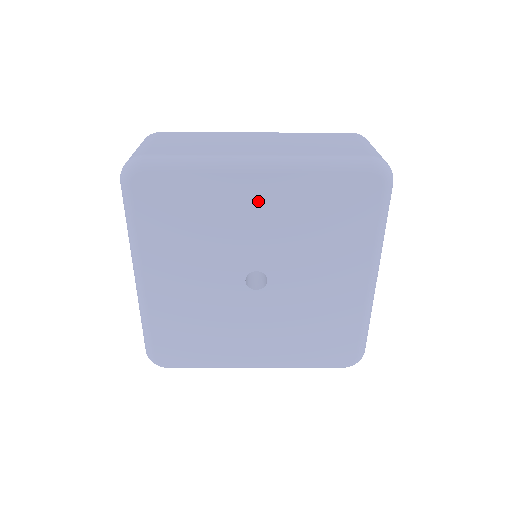
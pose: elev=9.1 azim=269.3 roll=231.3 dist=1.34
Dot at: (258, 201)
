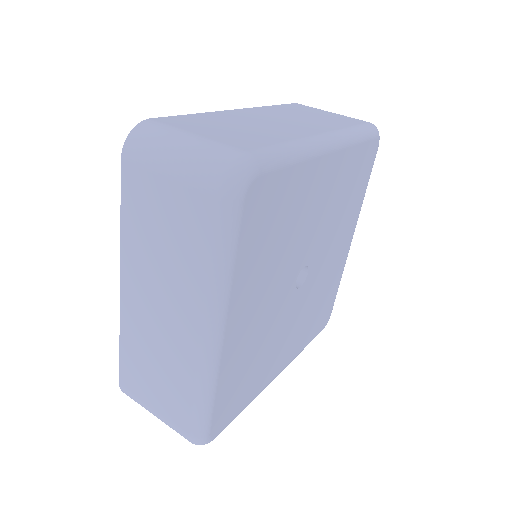
Dot at: (324, 186)
